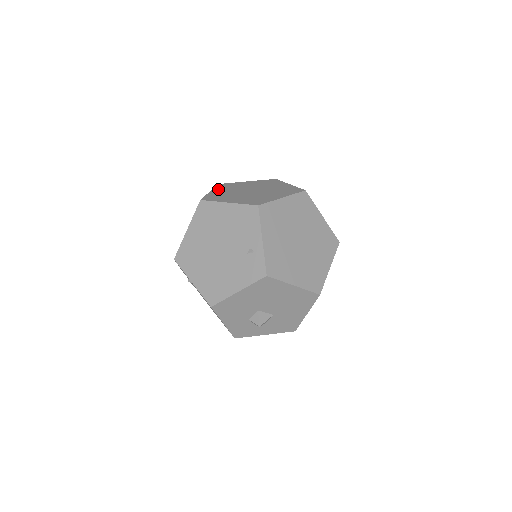
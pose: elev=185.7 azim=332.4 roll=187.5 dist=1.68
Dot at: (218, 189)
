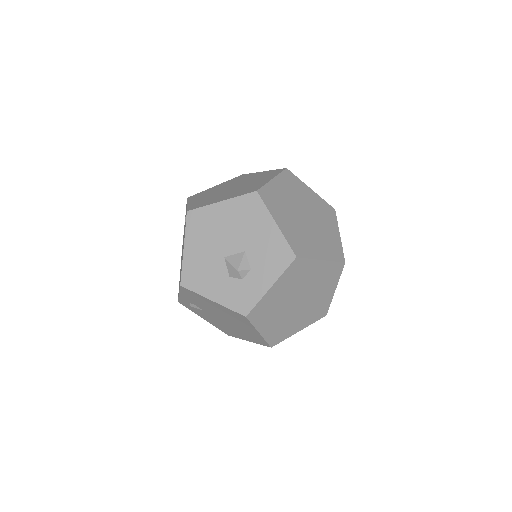
Dot at: occluded
